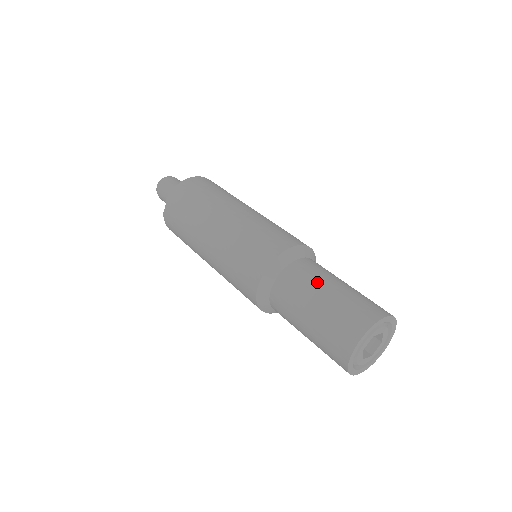
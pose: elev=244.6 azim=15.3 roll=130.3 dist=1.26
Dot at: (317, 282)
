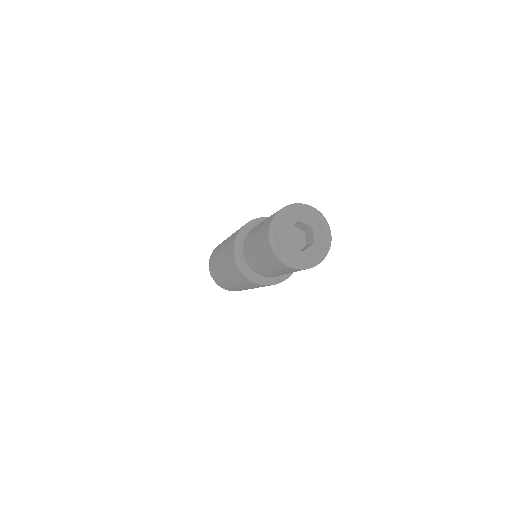
Dot at: (253, 233)
